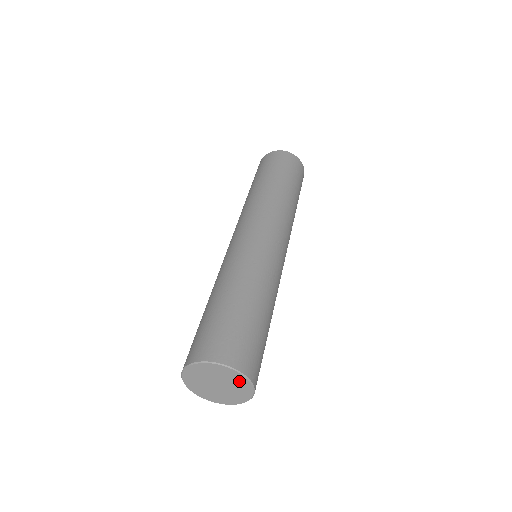
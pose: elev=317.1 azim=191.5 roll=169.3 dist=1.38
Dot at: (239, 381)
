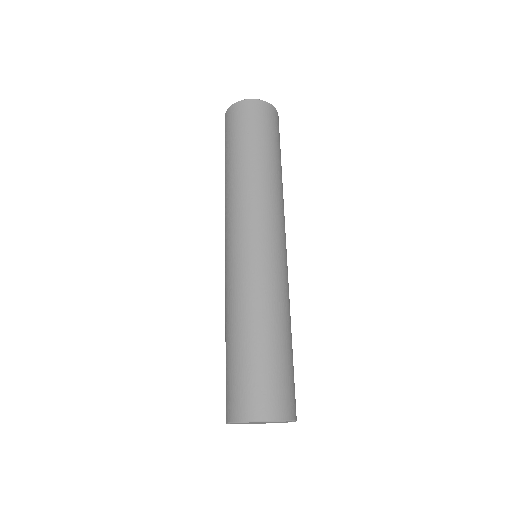
Dot at: occluded
